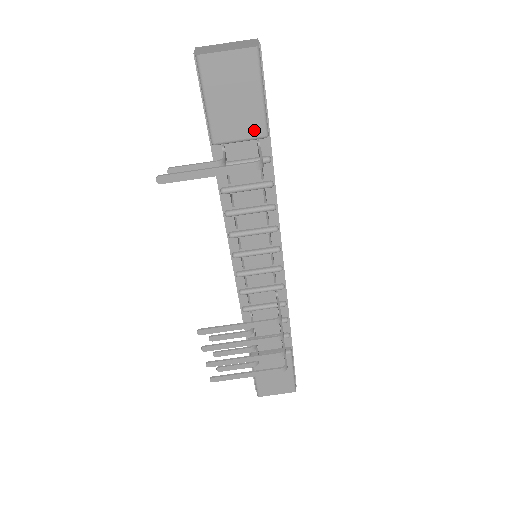
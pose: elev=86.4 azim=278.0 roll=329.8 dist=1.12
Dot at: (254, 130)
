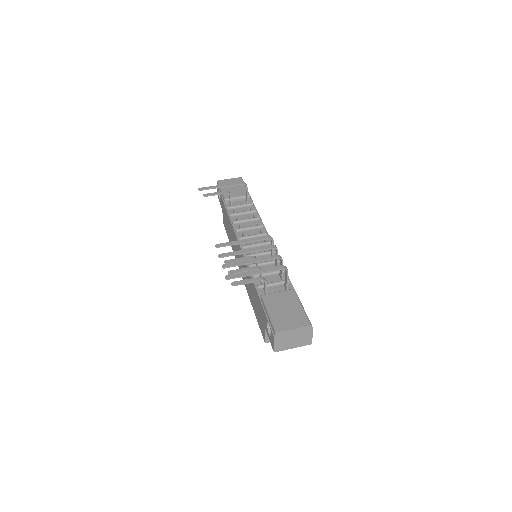
Dot at: (243, 194)
